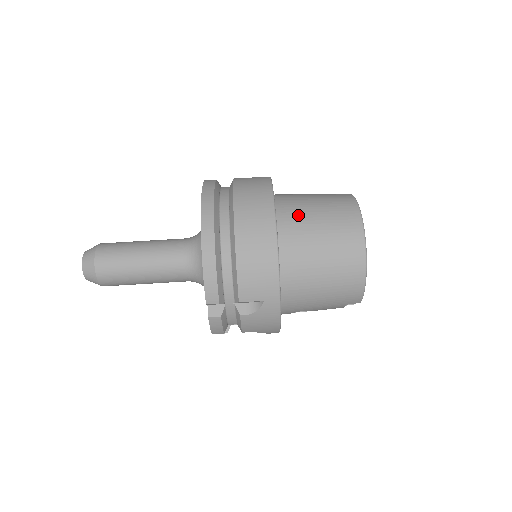
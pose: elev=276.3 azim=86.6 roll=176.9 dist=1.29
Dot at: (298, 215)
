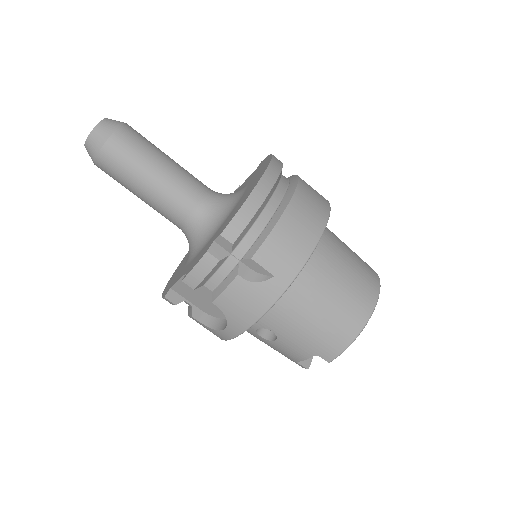
Dot at: (335, 238)
